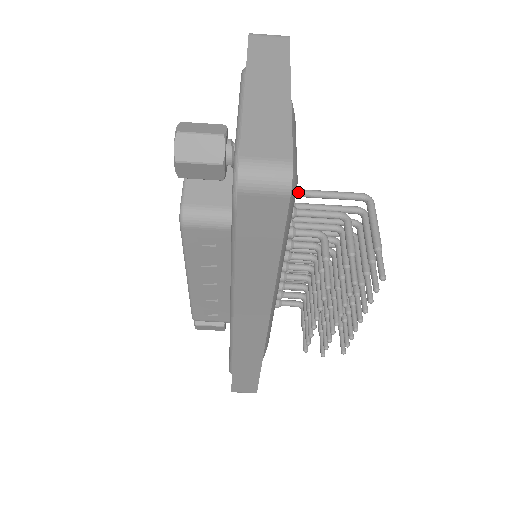
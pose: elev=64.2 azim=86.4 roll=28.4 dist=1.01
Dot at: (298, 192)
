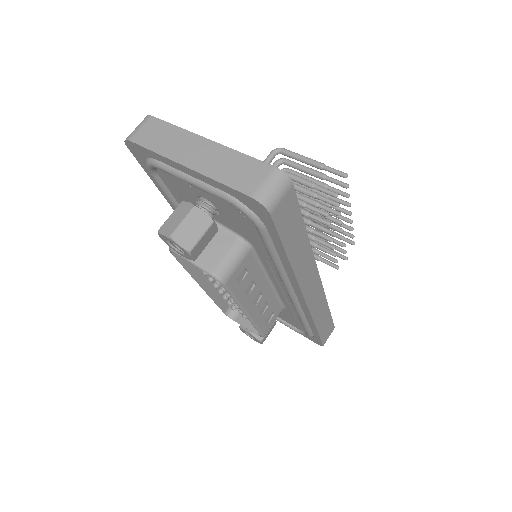
Dot at: occluded
